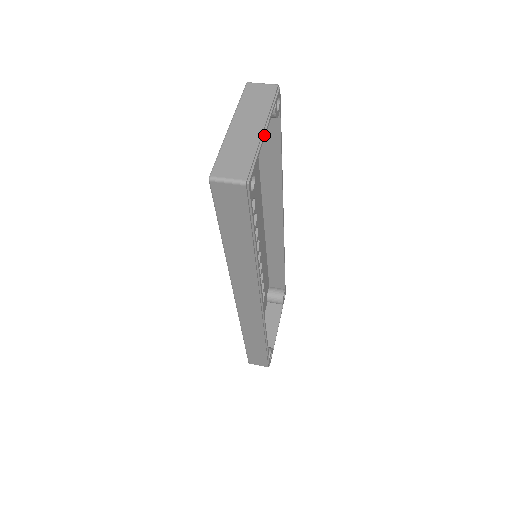
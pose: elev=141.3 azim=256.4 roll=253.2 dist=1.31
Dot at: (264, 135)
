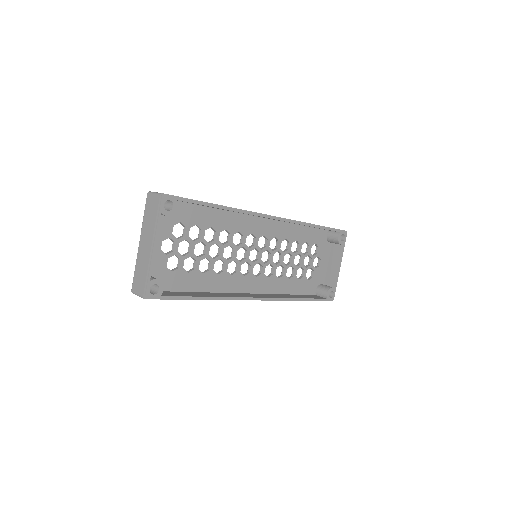
Dot at: (153, 251)
